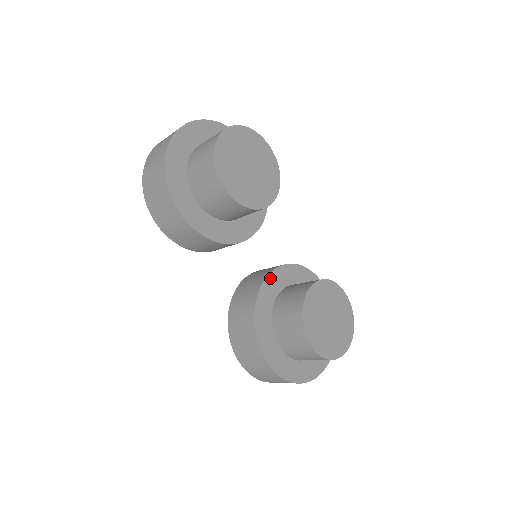
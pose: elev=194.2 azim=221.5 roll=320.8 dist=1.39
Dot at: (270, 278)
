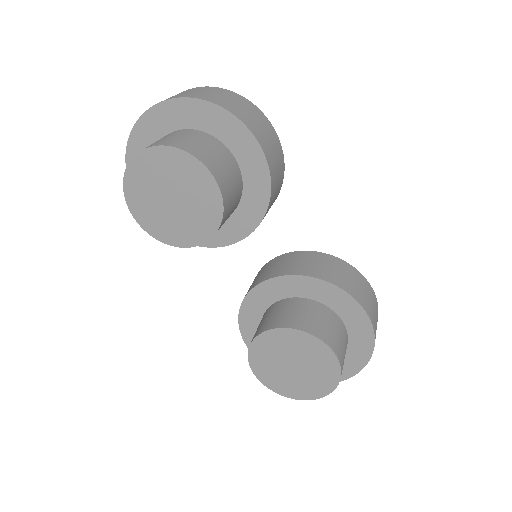
Dot at: (264, 286)
